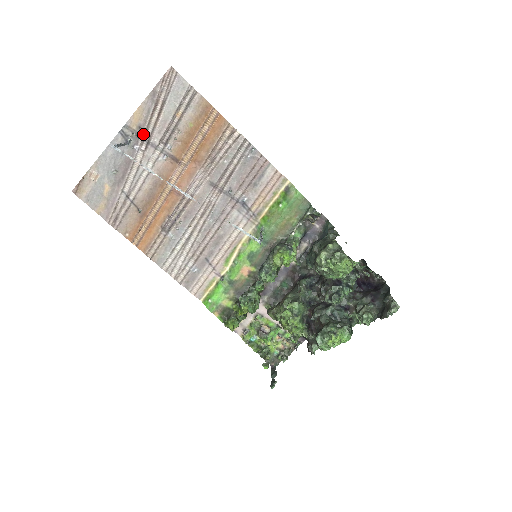
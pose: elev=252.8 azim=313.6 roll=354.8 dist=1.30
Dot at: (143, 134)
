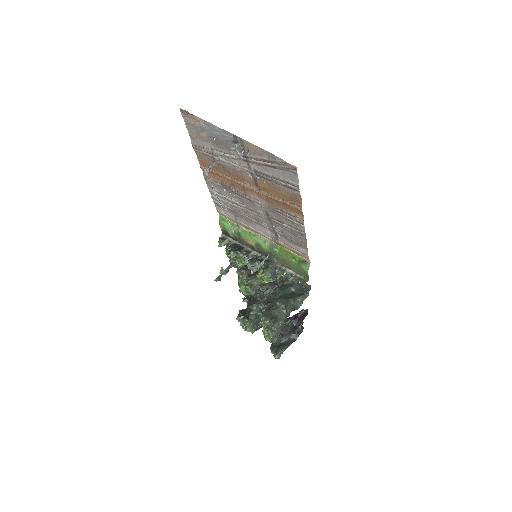
Dot at: (247, 155)
